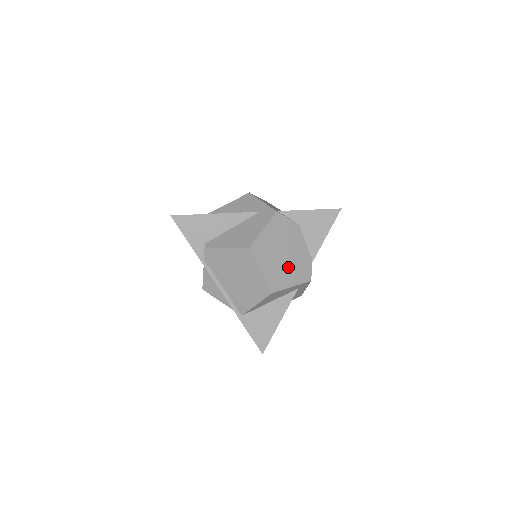
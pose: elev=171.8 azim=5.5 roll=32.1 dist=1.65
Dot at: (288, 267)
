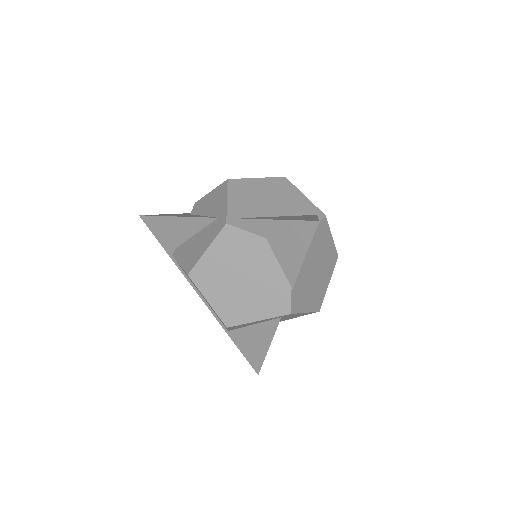
Dot at: (250, 296)
